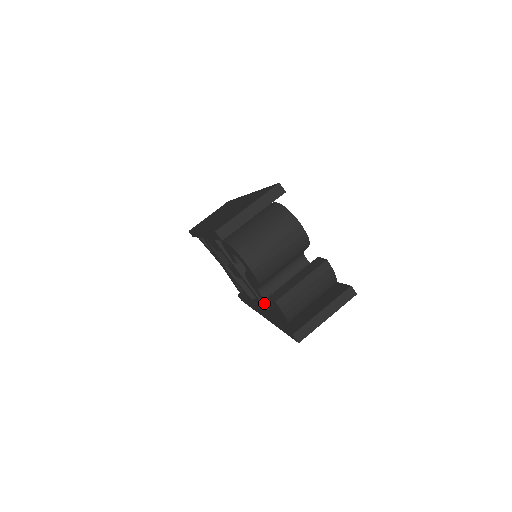
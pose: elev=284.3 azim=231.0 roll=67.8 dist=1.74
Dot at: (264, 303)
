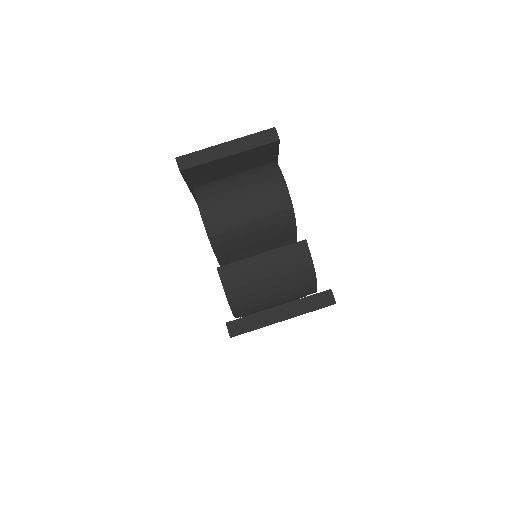
Dot at: occluded
